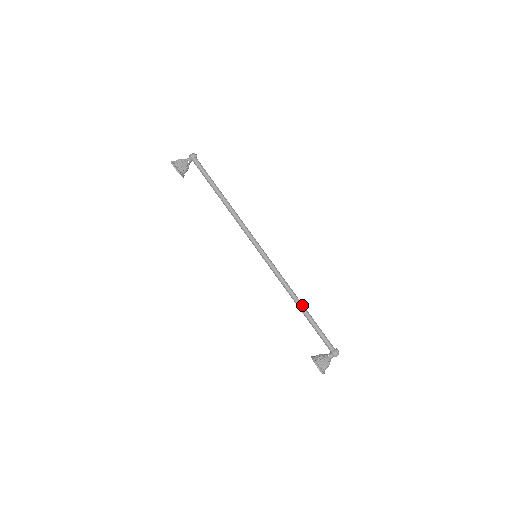
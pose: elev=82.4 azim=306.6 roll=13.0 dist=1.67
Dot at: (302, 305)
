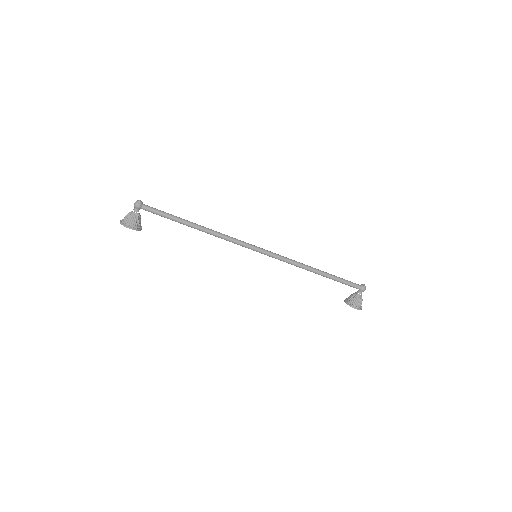
Dot at: (318, 271)
